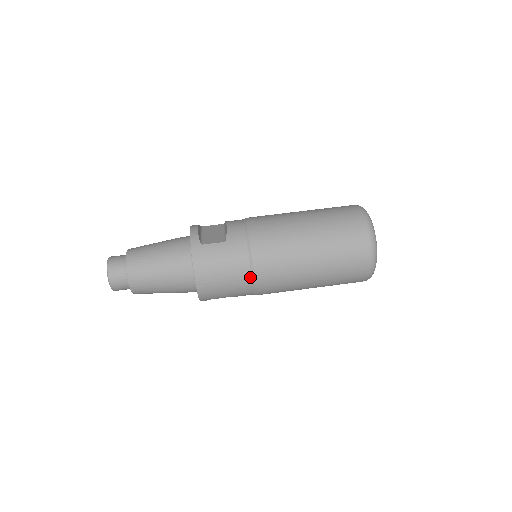
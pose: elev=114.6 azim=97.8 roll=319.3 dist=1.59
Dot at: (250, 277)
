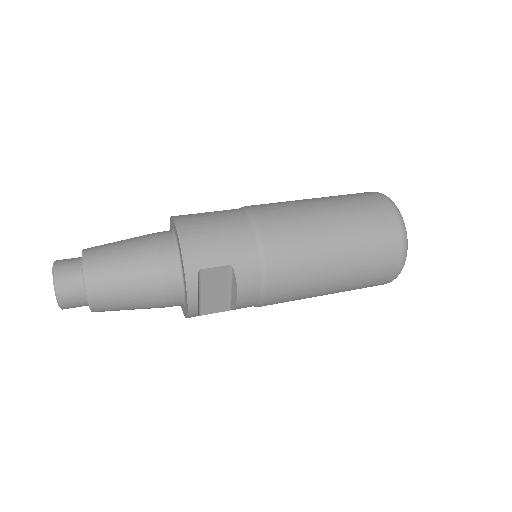
Dot at: (248, 222)
